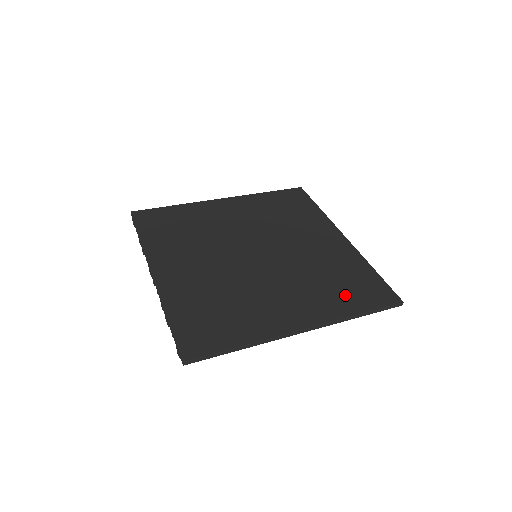
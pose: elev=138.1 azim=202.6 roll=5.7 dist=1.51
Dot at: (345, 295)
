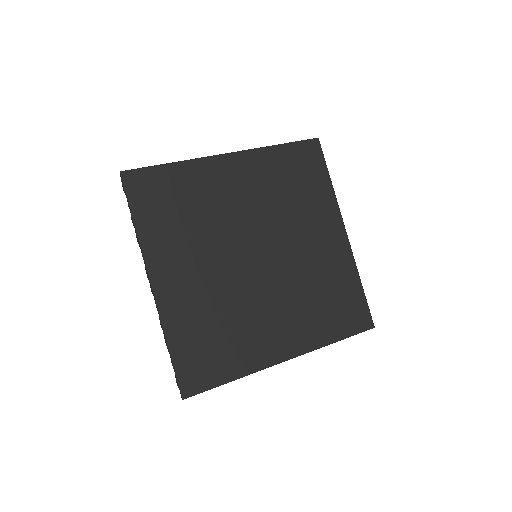
Dot at: (329, 318)
